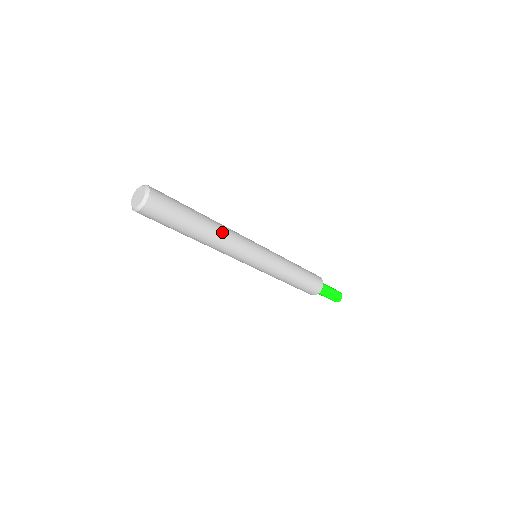
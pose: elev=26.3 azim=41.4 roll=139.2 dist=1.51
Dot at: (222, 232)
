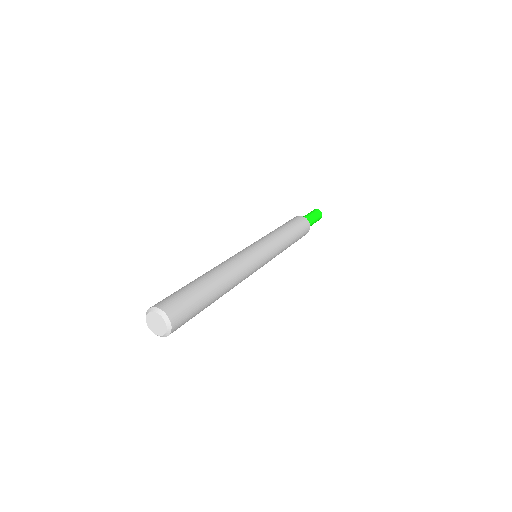
Dot at: (233, 282)
